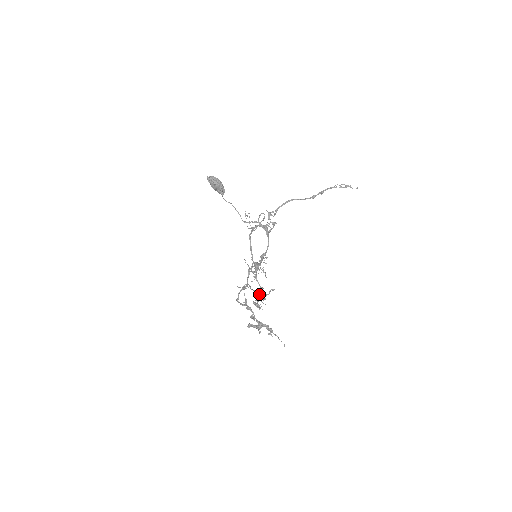
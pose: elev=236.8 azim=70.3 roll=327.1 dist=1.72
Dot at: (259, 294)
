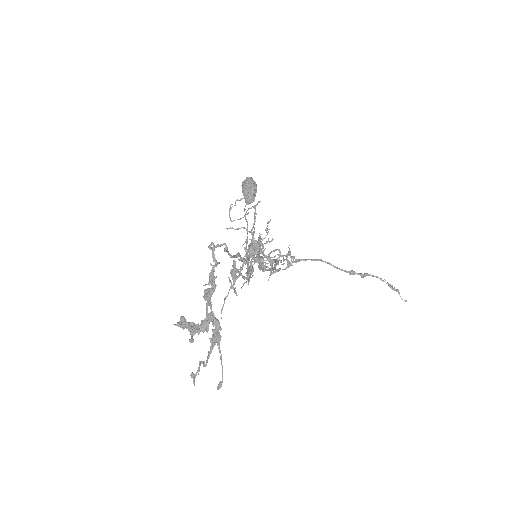
Dot at: (254, 250)
